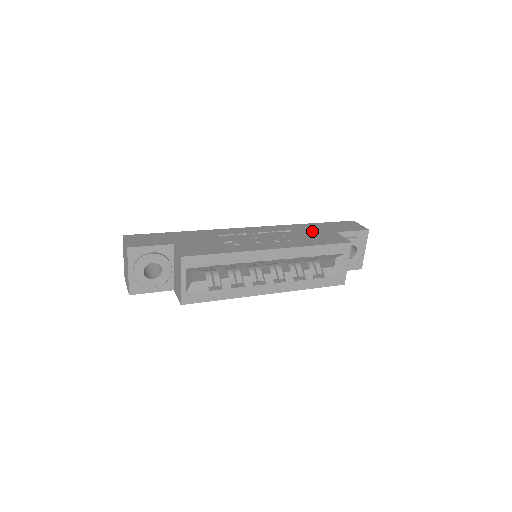
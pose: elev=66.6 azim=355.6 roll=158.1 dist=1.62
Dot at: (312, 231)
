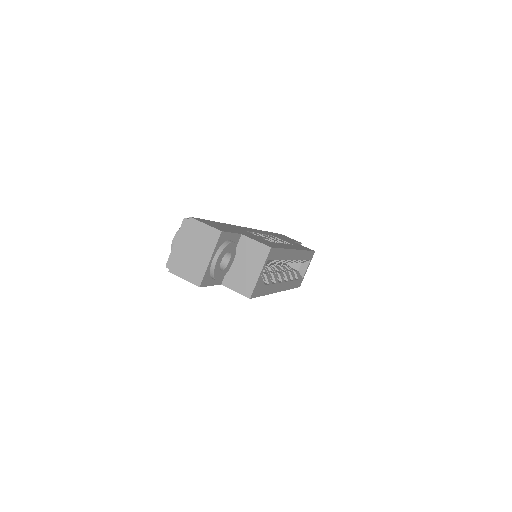
Dot at: occluded
